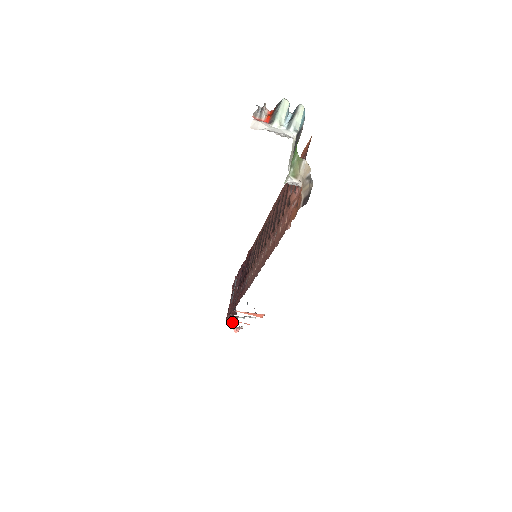
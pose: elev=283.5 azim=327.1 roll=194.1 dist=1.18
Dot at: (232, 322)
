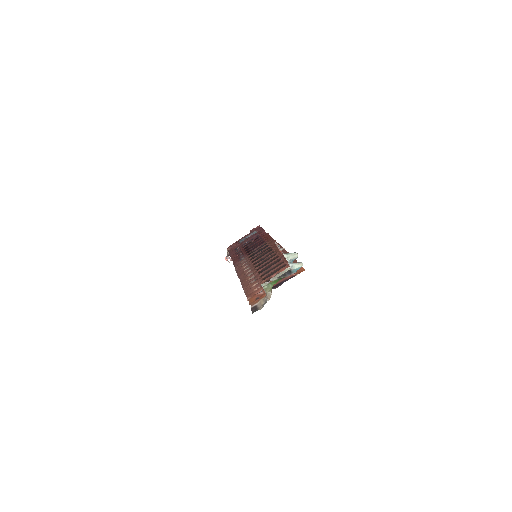
Dot at: (228, 254)
